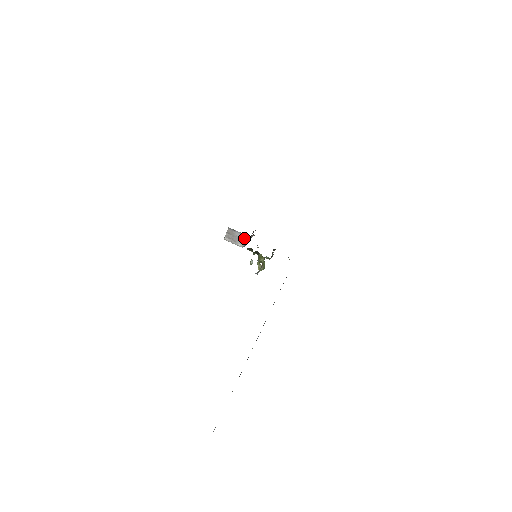
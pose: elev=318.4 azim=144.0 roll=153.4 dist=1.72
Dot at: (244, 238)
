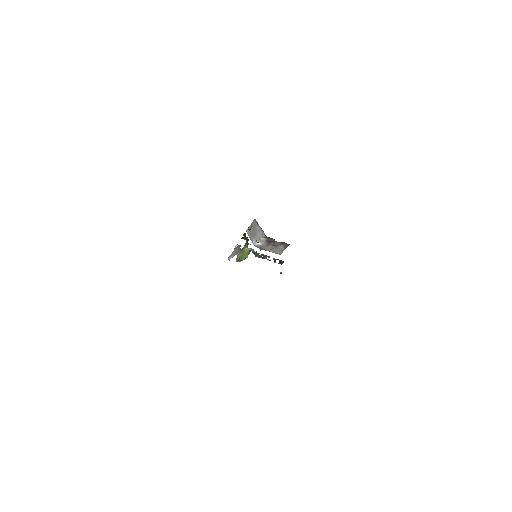
Dot at: (261, 235)
